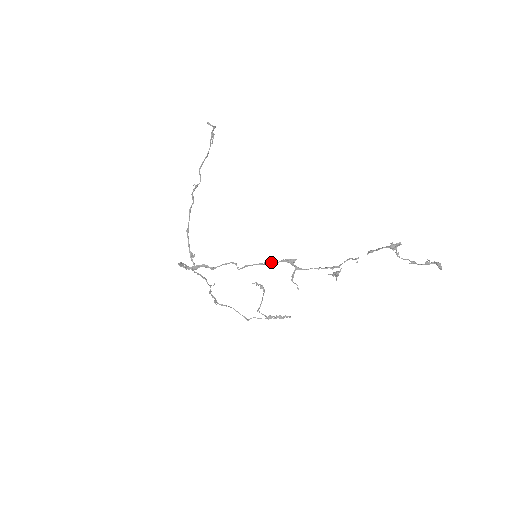
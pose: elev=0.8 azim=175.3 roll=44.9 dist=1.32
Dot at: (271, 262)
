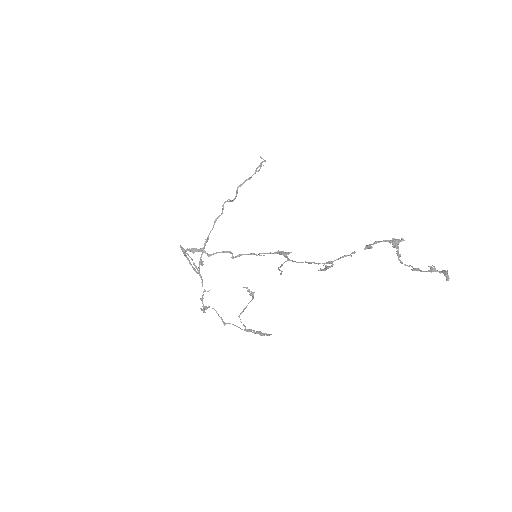
Dot at: (266, 253)
